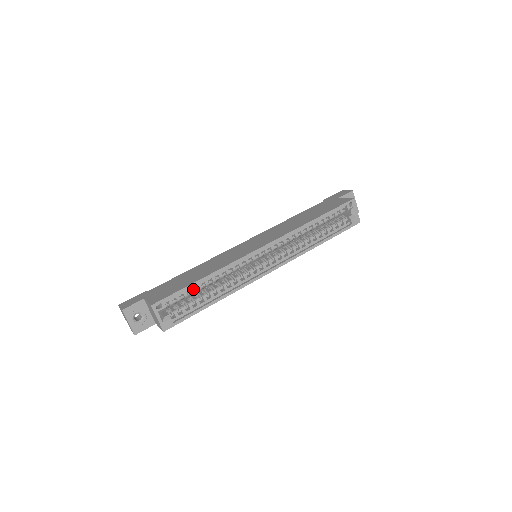
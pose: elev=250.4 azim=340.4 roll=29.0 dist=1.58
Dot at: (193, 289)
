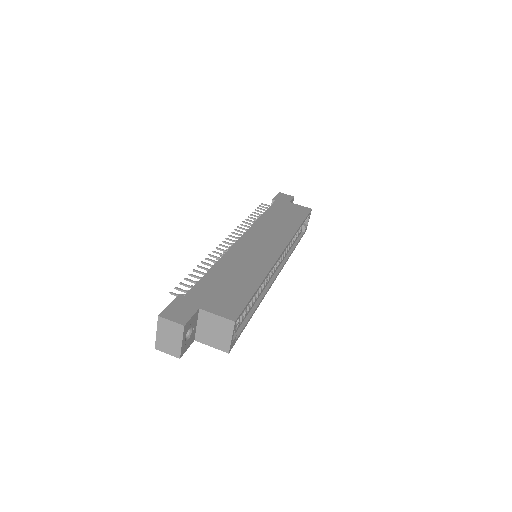
Dot at: occluded
